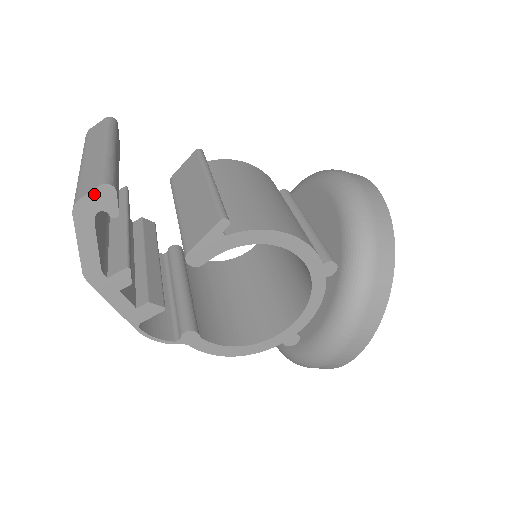
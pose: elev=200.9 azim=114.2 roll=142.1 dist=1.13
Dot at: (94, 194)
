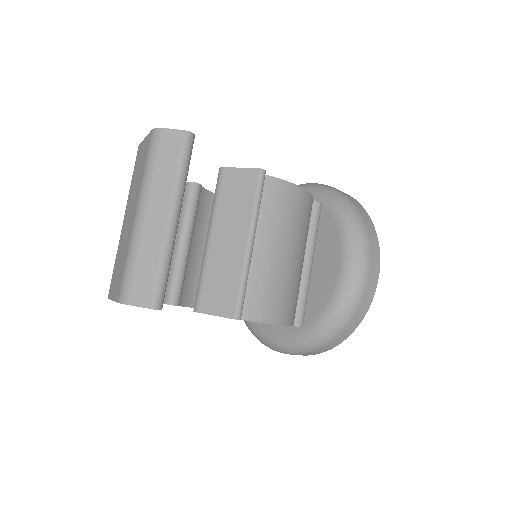
Dot at: (142, 307)
